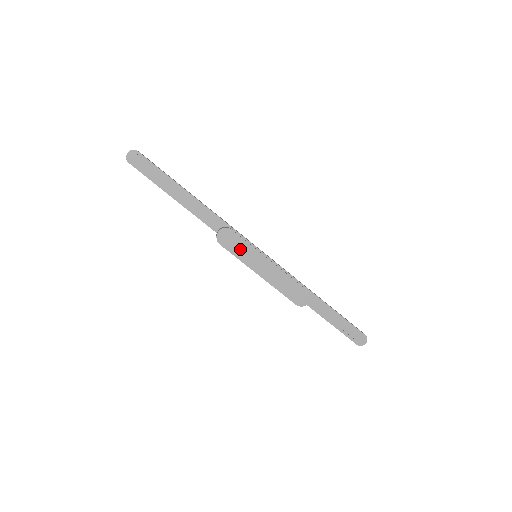
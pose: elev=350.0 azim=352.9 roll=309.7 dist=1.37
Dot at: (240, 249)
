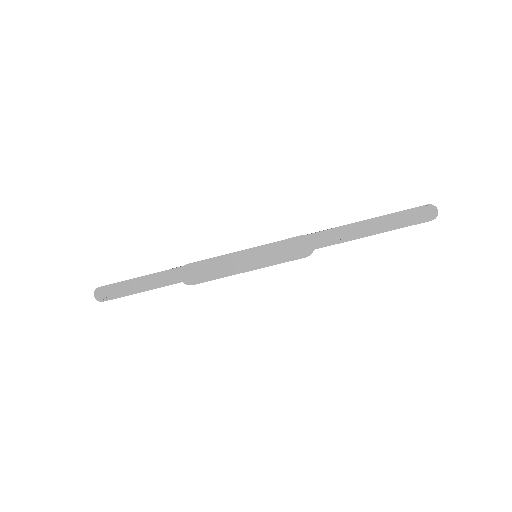
Dot at: (210, 270)
